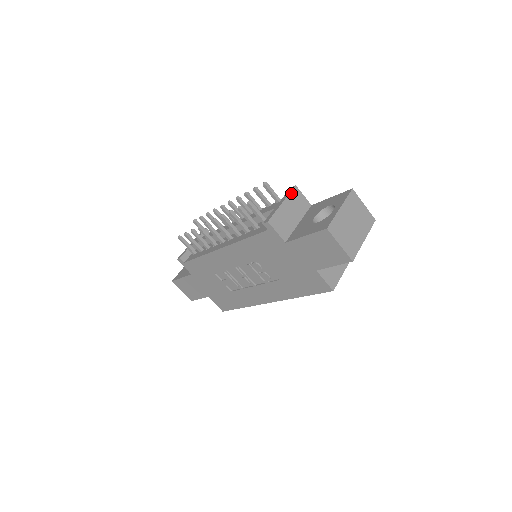
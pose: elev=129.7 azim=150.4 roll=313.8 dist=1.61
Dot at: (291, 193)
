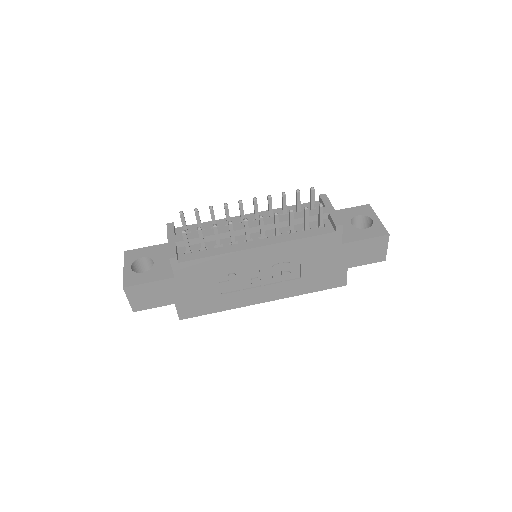
Dot at: (329, 200)
